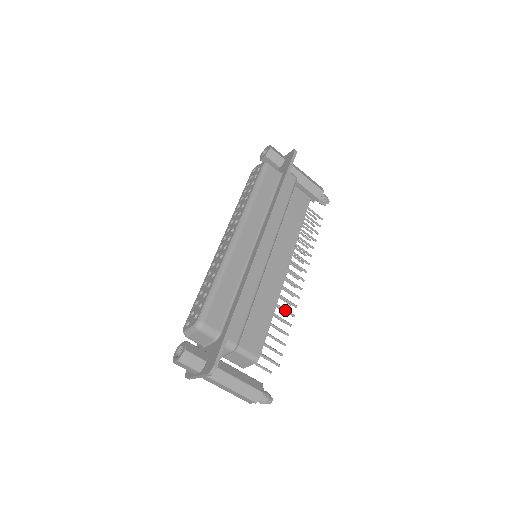
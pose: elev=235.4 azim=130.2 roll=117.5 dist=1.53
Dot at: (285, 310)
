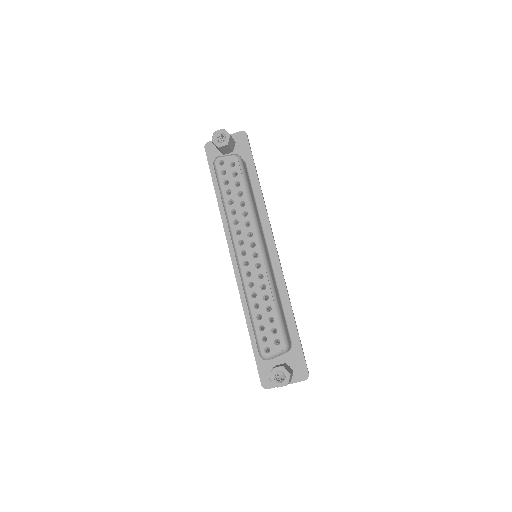
Dot at: occluded
